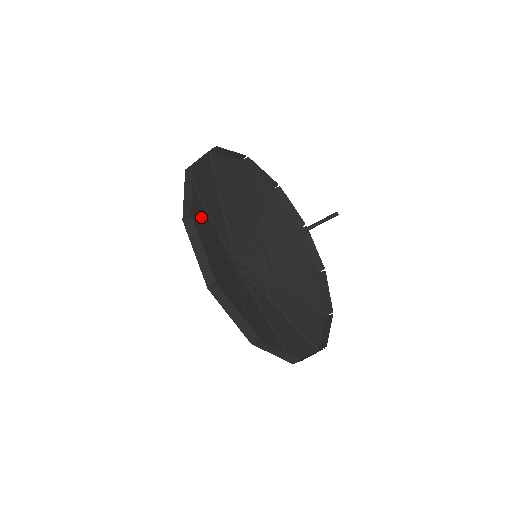
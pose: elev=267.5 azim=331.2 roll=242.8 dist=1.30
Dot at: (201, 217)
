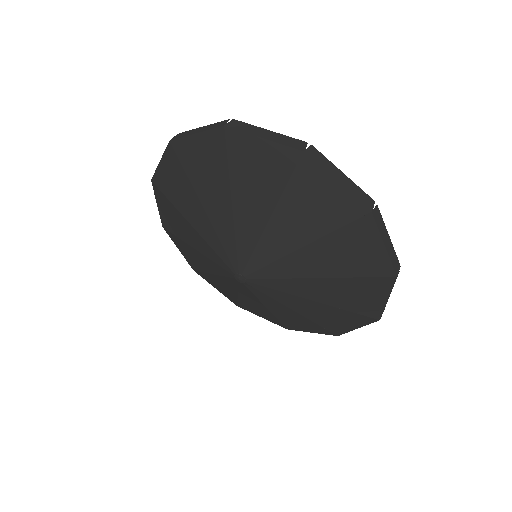
Dot at: (207, 180)
